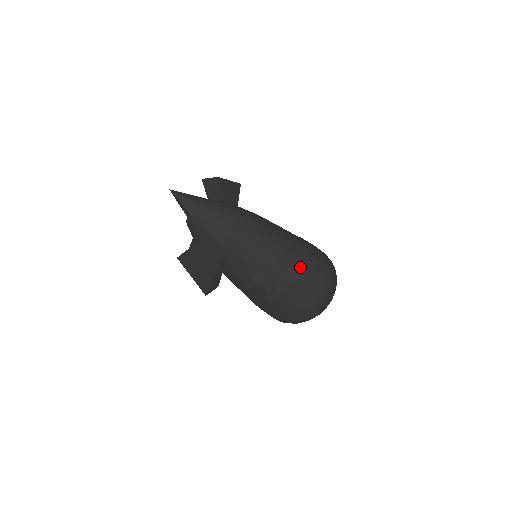
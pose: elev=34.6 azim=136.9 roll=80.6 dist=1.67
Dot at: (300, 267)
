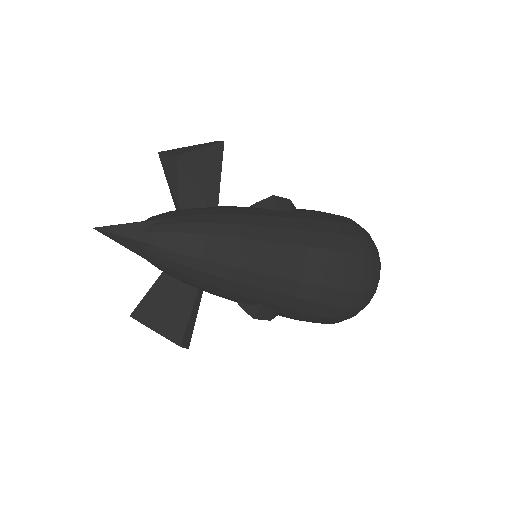
Dot at: (311, 293)
